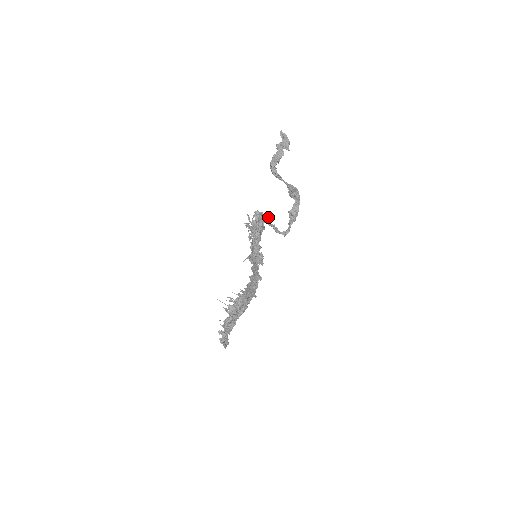
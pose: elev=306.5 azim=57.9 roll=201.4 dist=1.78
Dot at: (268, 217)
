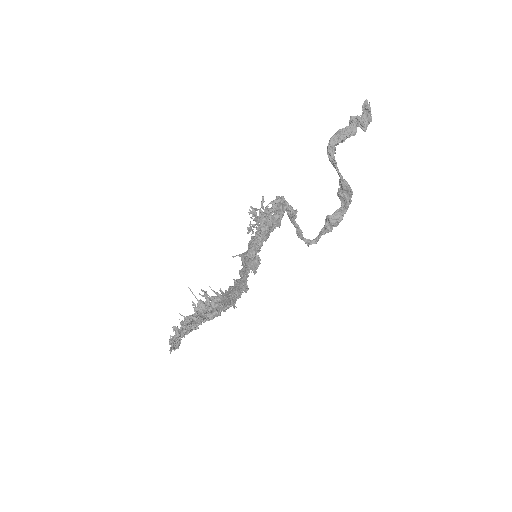
Dot at: (294, 211)
